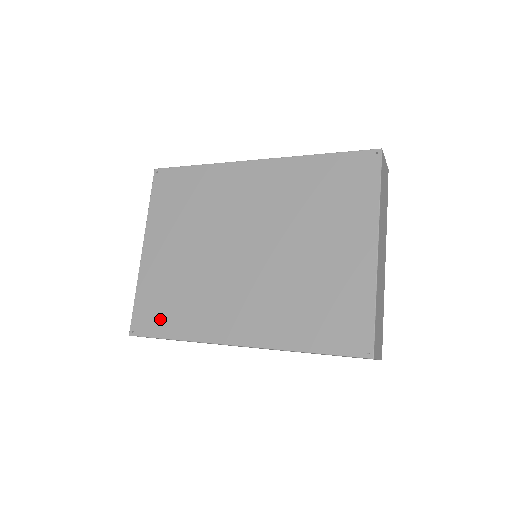
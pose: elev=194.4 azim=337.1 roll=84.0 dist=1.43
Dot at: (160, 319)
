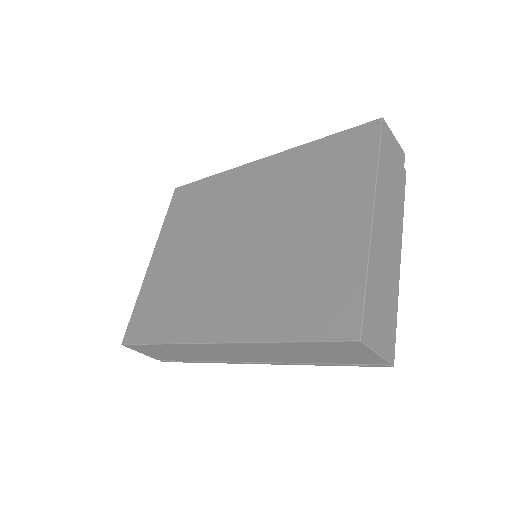
Dot at: (151, 324)
